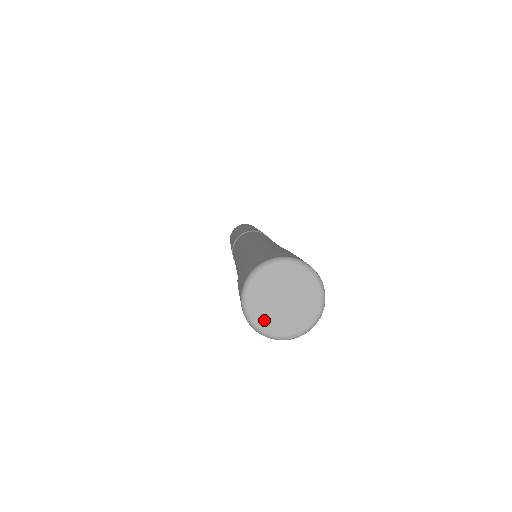
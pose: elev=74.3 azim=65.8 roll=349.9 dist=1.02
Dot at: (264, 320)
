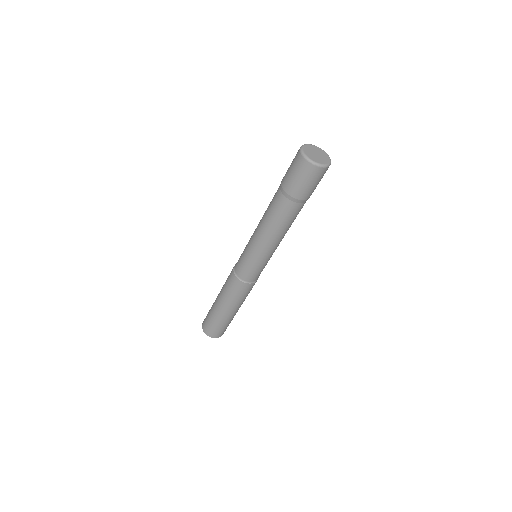
Dot at: (308, 154)
